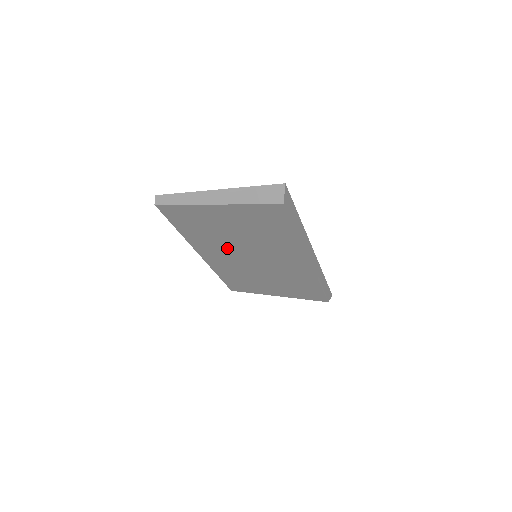
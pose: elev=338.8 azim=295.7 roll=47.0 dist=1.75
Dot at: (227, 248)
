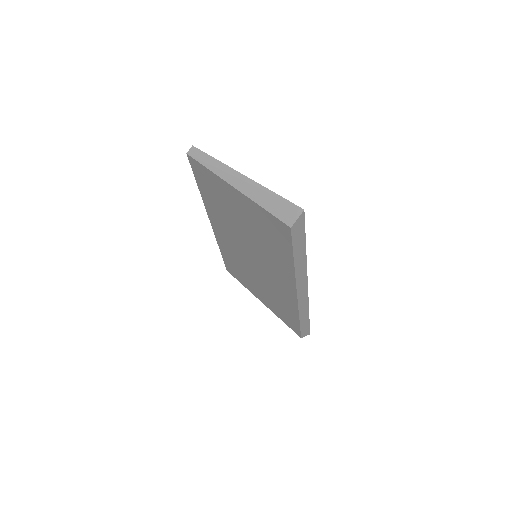
Dot at: (234, 232)
